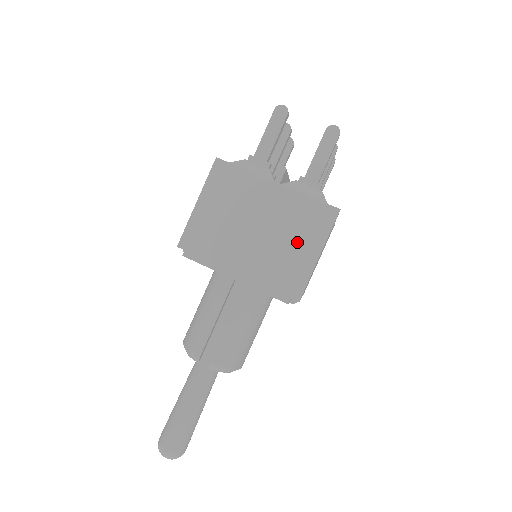
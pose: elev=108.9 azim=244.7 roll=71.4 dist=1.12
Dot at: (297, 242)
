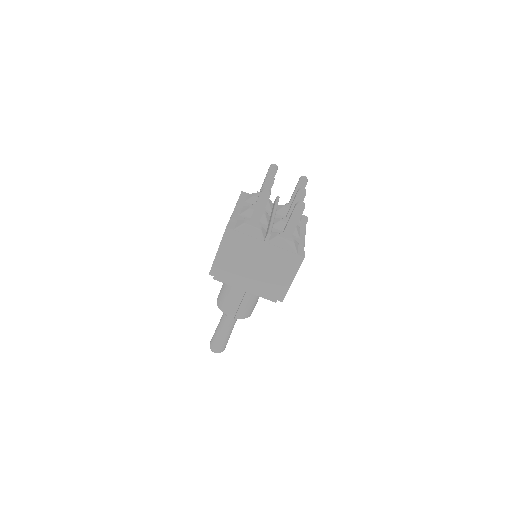
Dot at: (280, 273)
